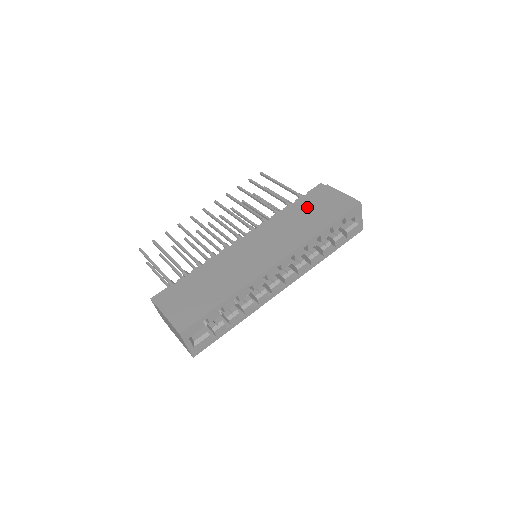
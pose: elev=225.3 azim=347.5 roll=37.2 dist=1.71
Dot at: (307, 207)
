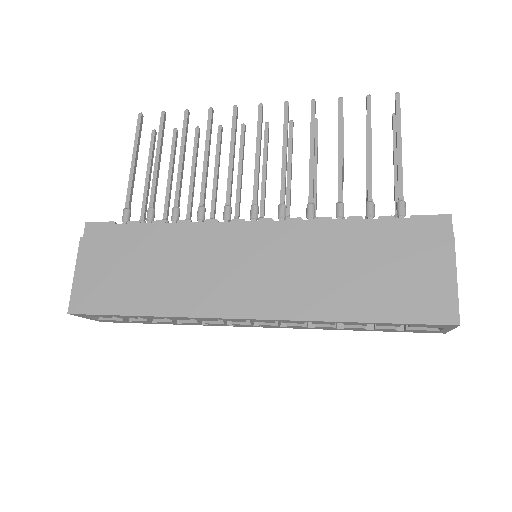
Dot at: (377, 252)
